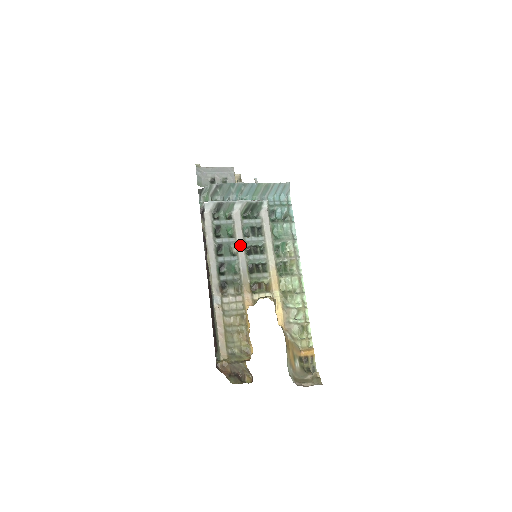
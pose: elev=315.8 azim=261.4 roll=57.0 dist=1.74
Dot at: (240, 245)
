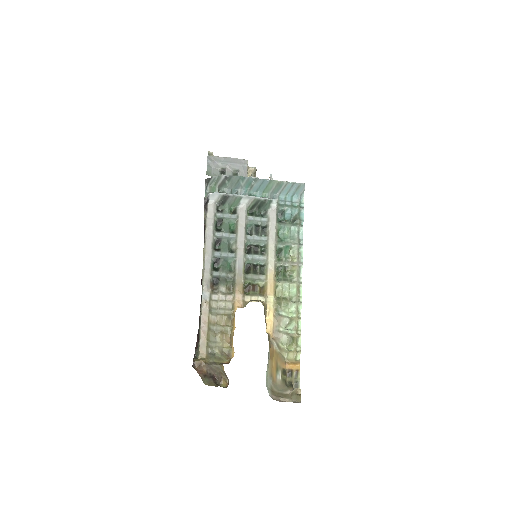
Dot at: (240, 242)
